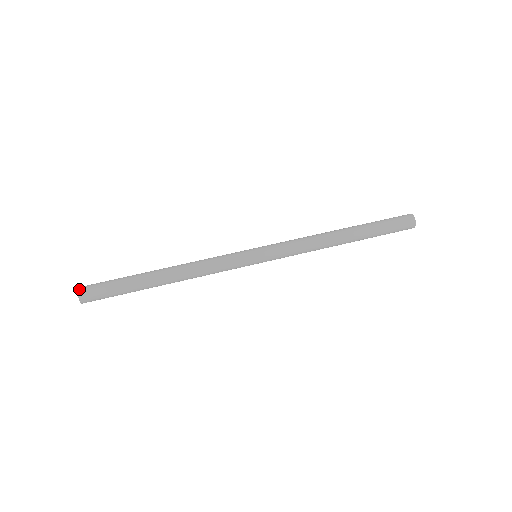
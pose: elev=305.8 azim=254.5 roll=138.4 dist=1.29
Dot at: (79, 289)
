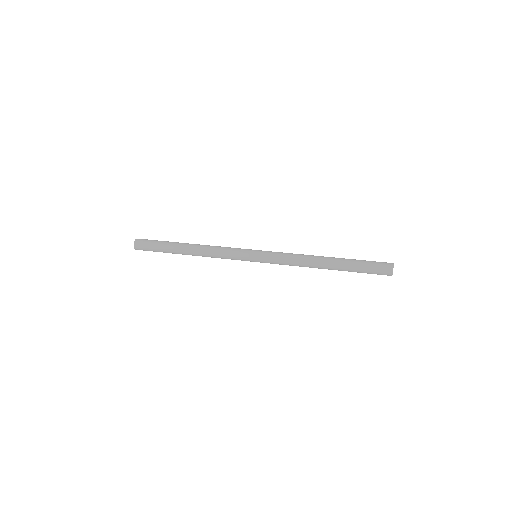
Dot at: occluded
